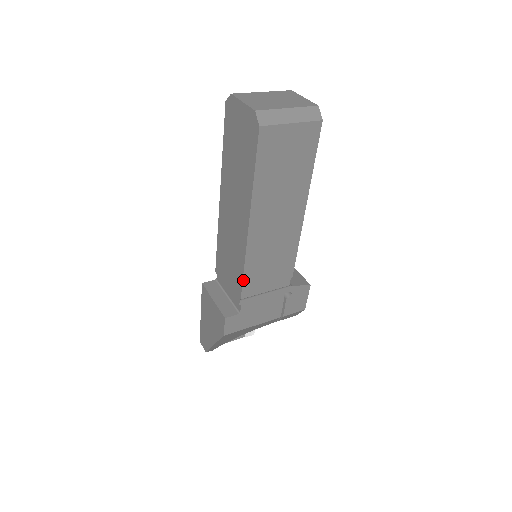
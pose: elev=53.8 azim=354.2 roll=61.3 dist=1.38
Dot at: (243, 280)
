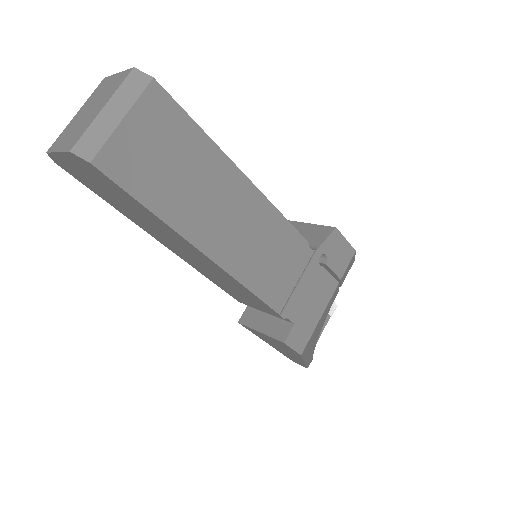
Dot at: (261, 299)
